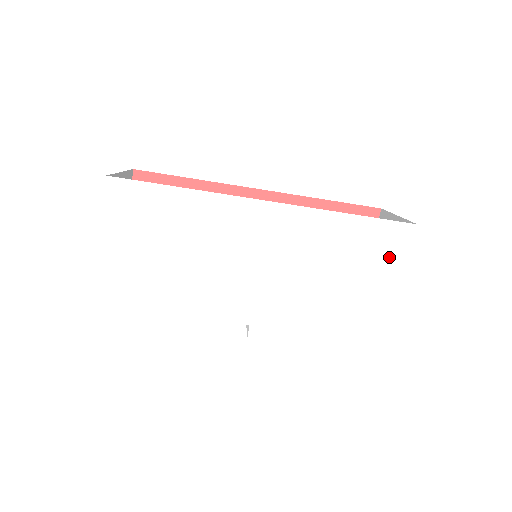
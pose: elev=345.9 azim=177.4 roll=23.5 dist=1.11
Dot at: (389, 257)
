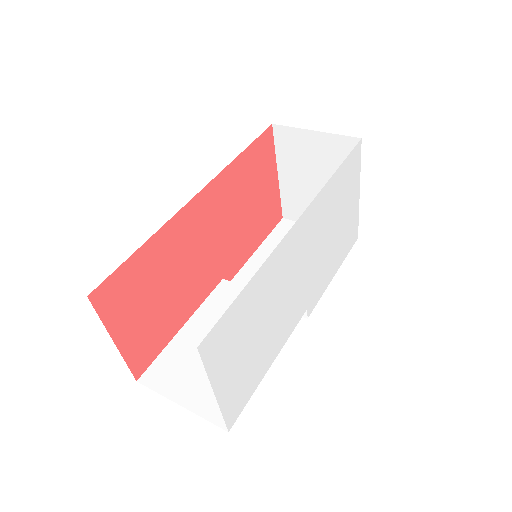
Dot at: (354, 177)
